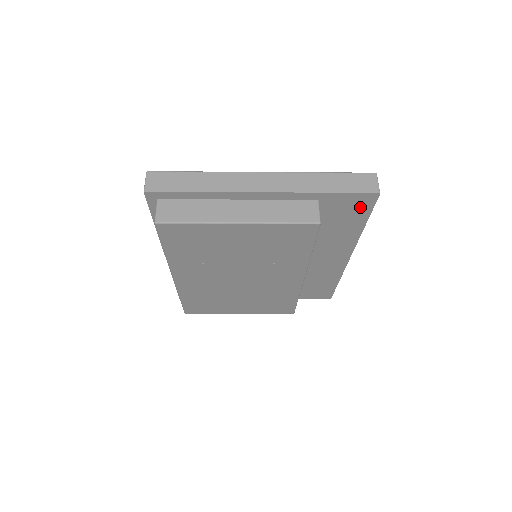
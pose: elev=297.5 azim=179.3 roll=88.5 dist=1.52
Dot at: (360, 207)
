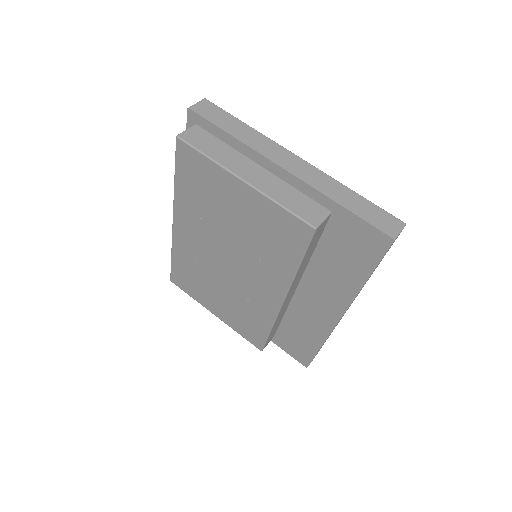
Dot at: (369, 248)
